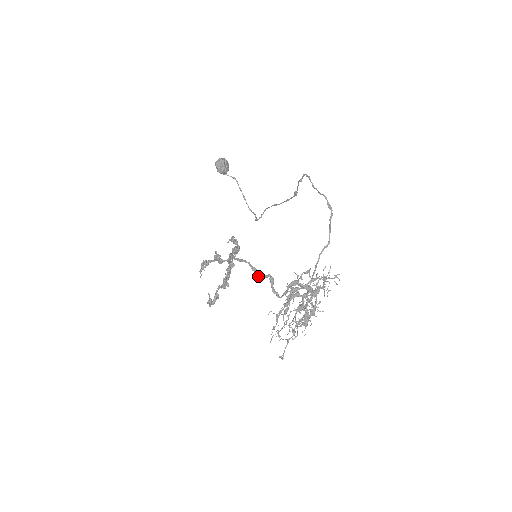
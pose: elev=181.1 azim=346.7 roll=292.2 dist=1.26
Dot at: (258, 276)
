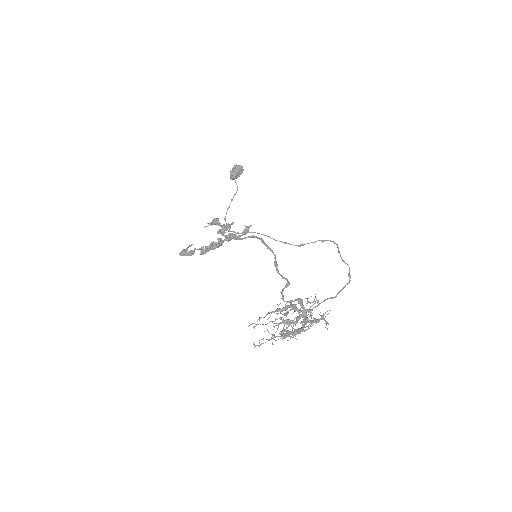
Dot at: (278, 271)
